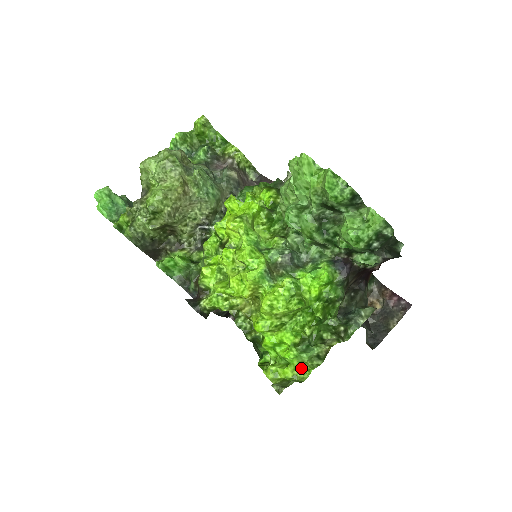
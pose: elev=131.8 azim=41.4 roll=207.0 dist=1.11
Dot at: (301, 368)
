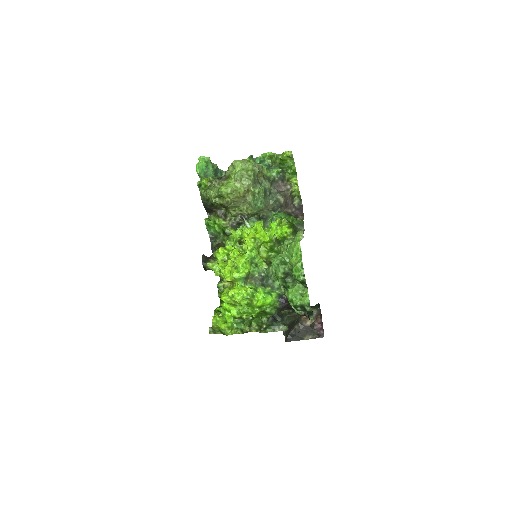
Dot at: (231, 328)
